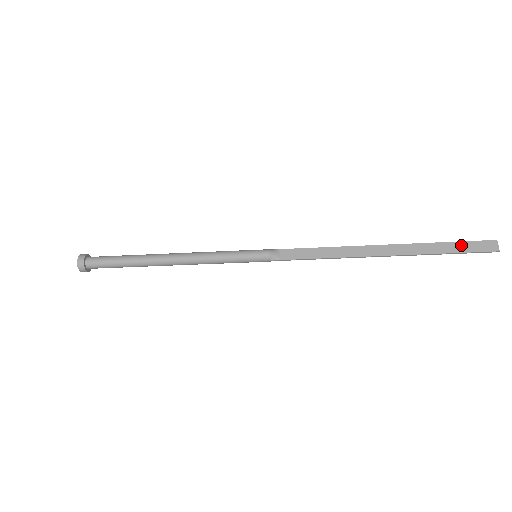
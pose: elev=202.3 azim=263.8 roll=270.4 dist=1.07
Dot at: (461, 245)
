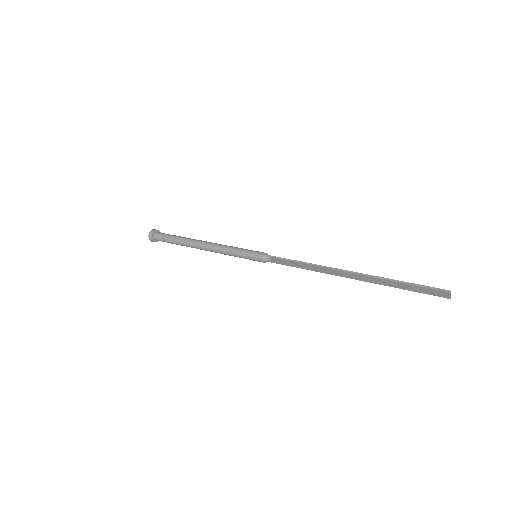
Dot at: (415, 288)
